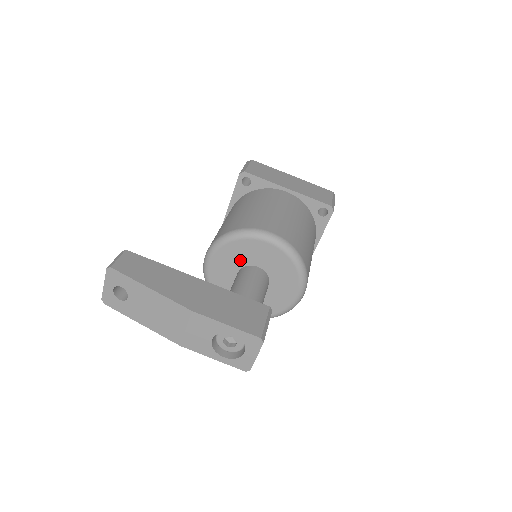
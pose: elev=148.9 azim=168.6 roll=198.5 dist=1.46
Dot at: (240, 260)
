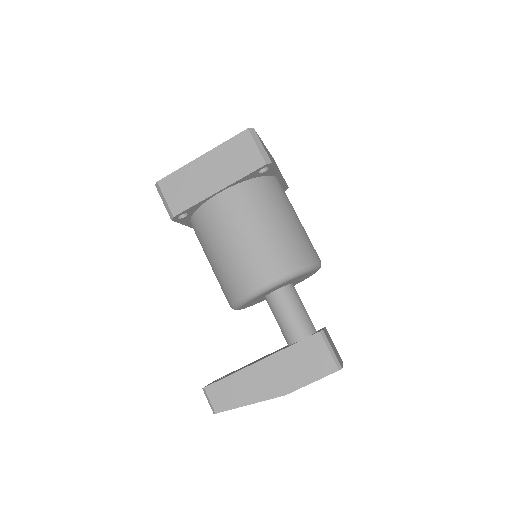
Dot at: (260, 298)
